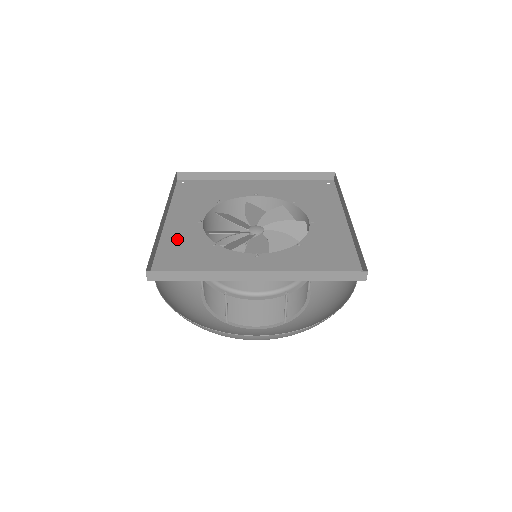
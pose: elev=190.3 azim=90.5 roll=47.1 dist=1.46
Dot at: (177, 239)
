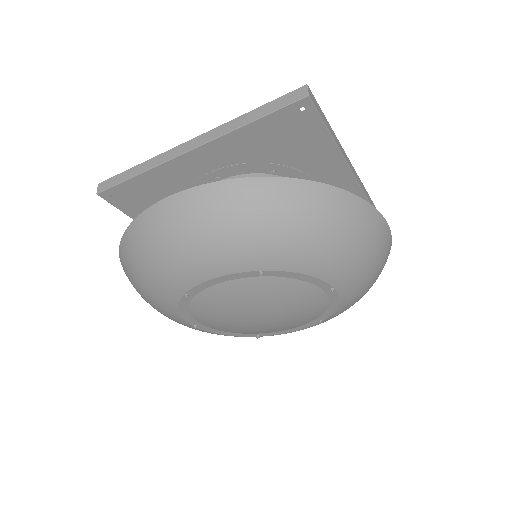
Dot at: occluded
